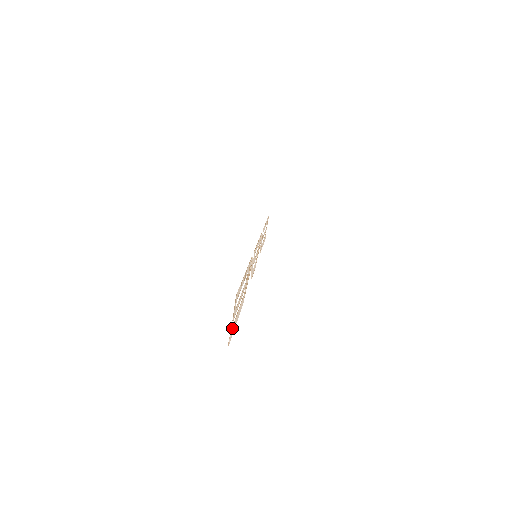
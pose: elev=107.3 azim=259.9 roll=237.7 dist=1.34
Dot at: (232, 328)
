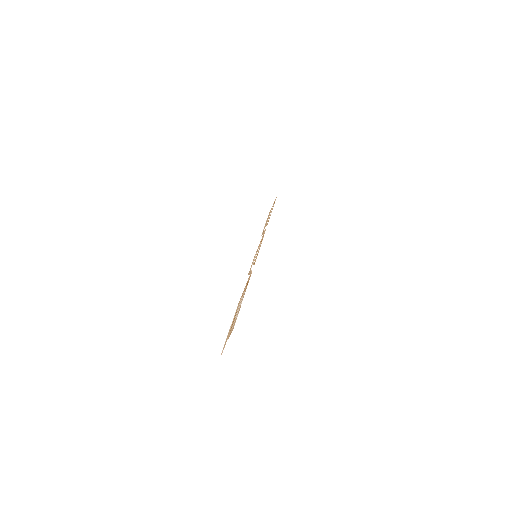
Dot at: occluded
